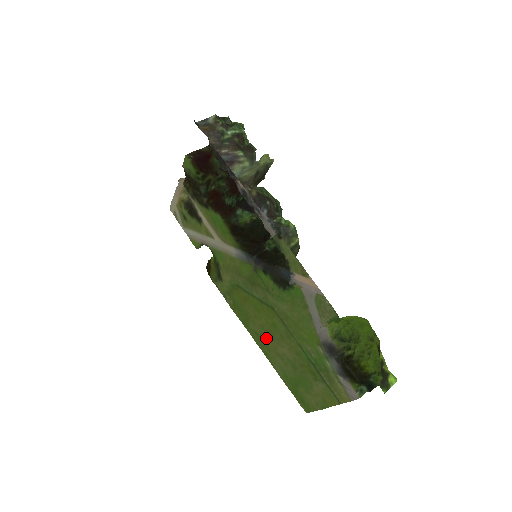
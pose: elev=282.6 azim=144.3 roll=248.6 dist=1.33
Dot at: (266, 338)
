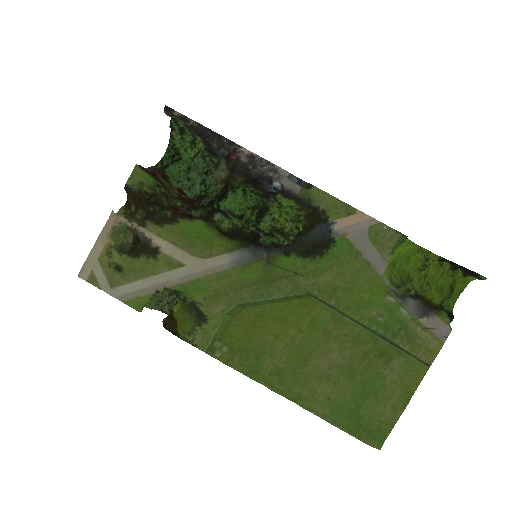
Dot at: (297, 364)
